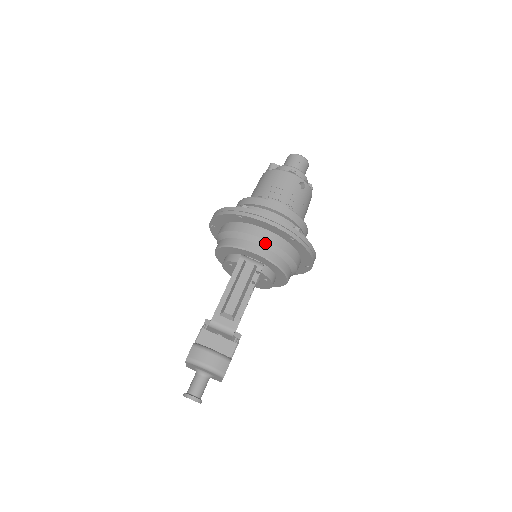
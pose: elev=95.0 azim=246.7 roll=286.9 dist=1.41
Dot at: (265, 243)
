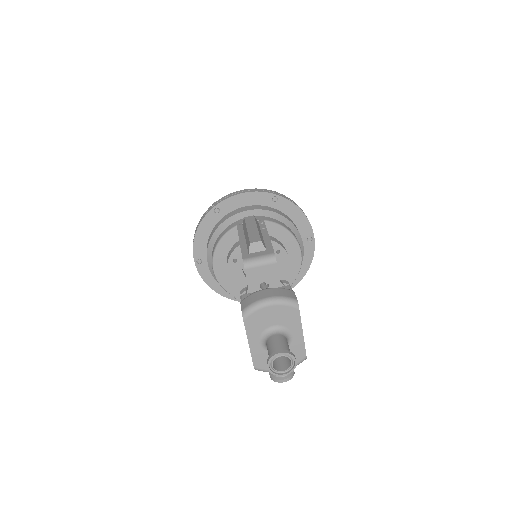
Dot at: (253, 212)
